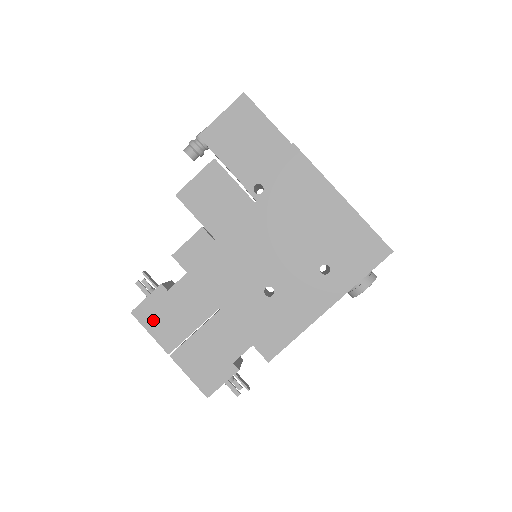
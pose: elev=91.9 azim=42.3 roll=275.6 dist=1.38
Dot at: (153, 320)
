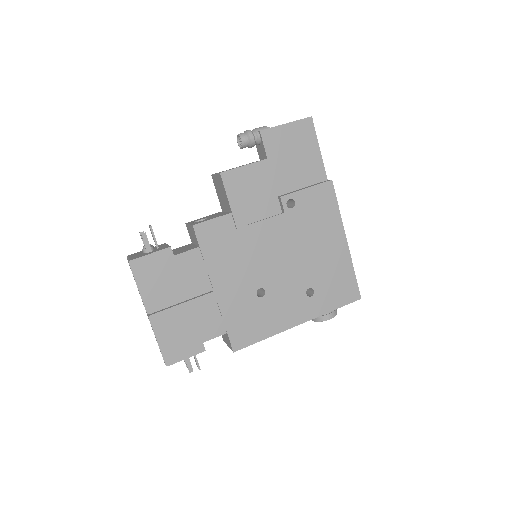
Dot at: (147, 277)
